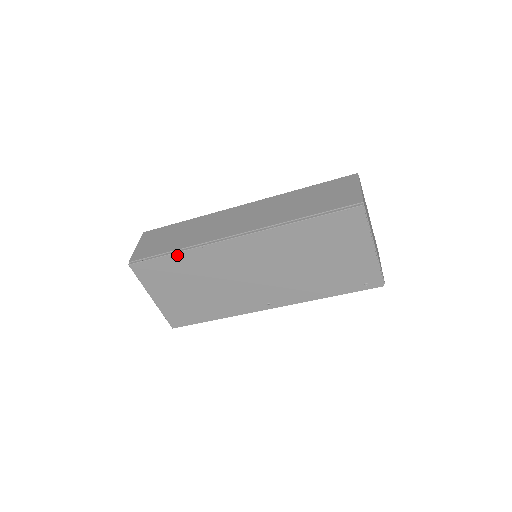
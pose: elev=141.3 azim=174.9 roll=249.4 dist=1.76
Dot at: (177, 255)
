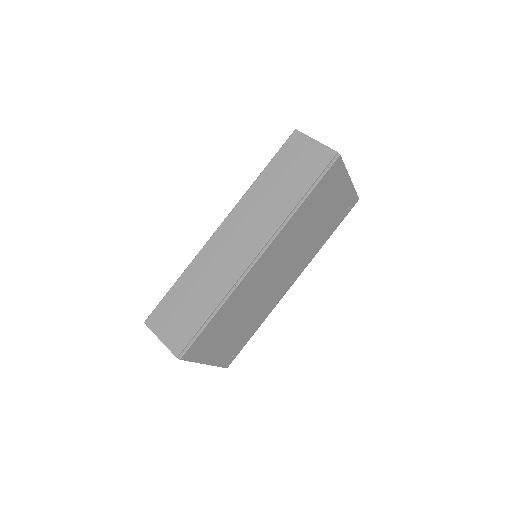
Dot at: (218, 313)
